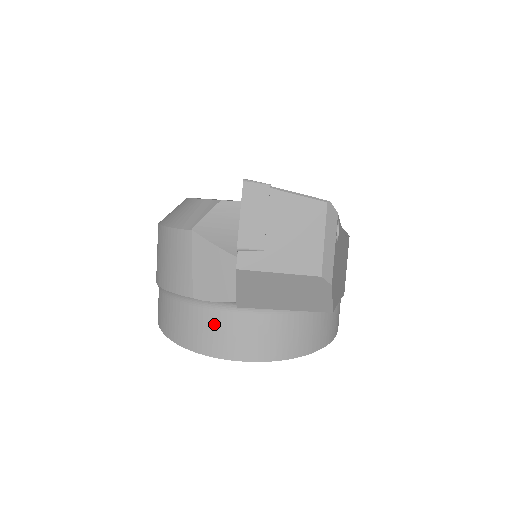
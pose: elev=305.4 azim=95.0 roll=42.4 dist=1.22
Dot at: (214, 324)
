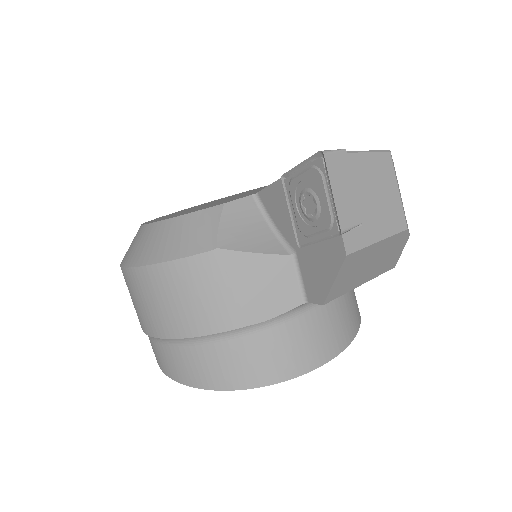
Dot at: (283, 342)
